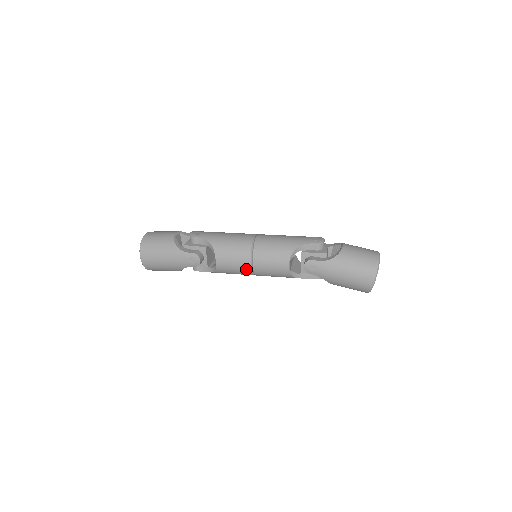
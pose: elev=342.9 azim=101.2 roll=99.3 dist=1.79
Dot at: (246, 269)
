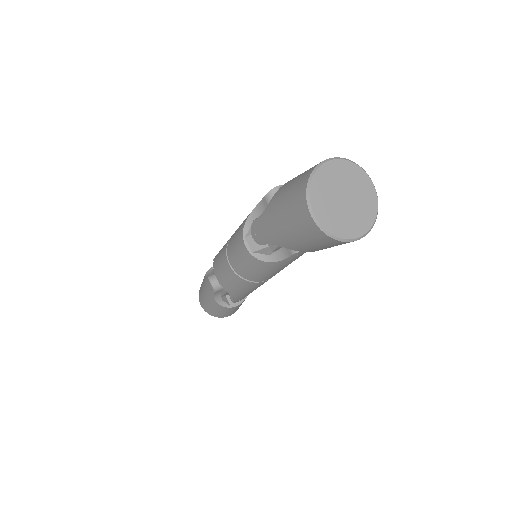
Dot at: (232, 274)
